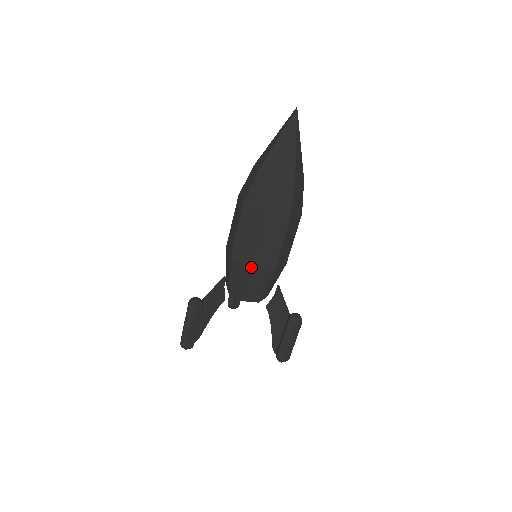
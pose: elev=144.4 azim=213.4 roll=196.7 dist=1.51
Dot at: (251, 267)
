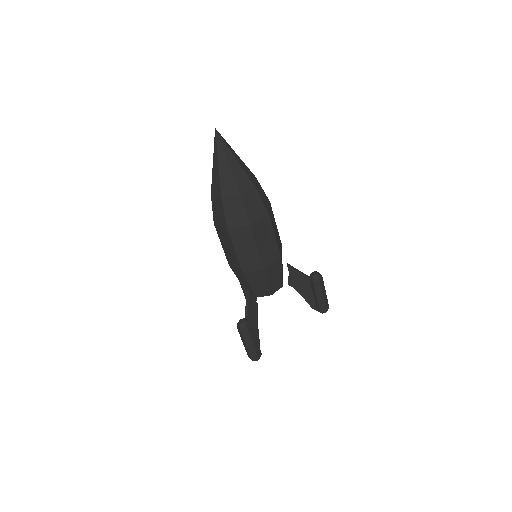
Dot at: (264, 268)
